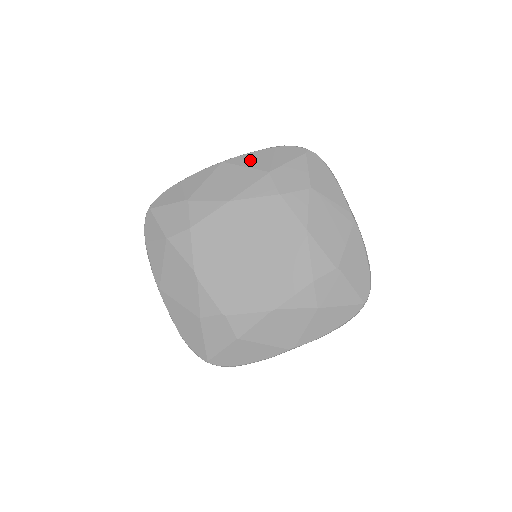
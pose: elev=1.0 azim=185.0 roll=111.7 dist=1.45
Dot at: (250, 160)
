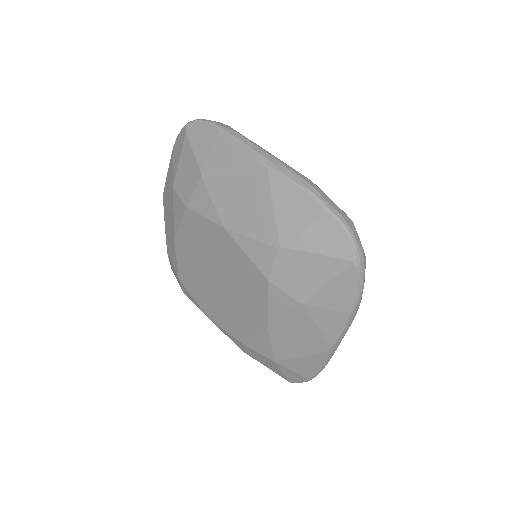
Dot at: (168, 180)
